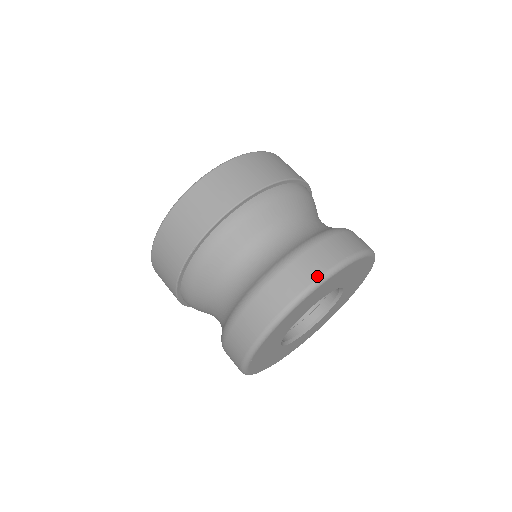
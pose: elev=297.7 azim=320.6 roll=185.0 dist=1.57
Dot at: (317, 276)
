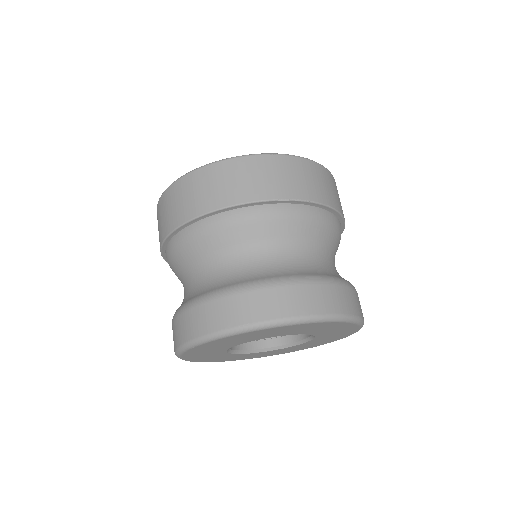
Dot at: (203, 333)
